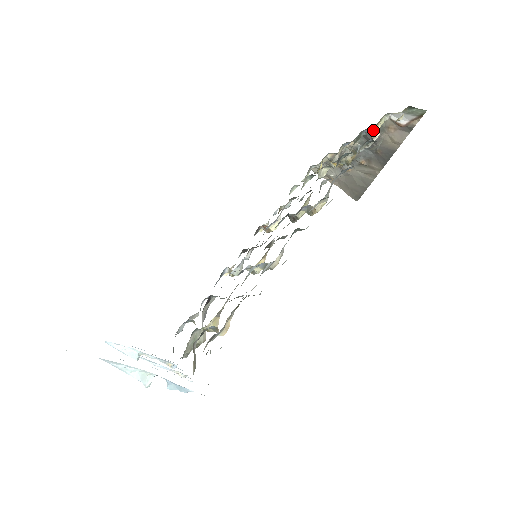
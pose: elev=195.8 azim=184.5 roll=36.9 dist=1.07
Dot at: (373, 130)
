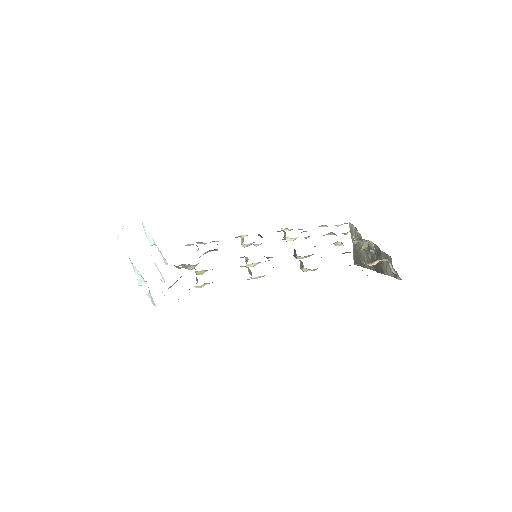
Dot at: (383, 253)
